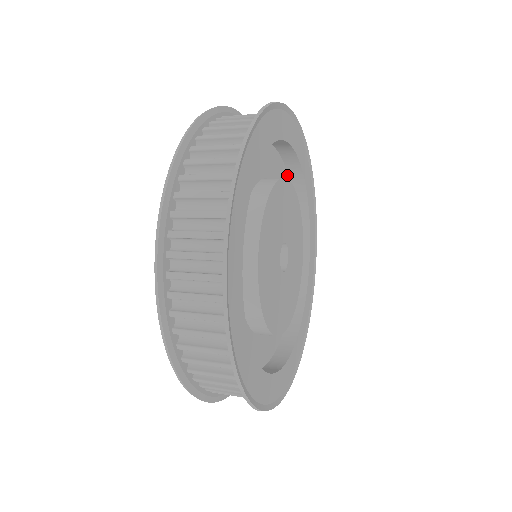
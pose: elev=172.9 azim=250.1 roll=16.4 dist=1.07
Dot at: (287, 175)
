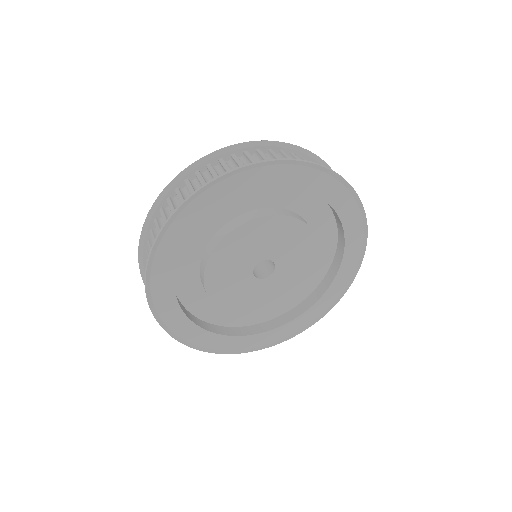
Dot at: occluded
